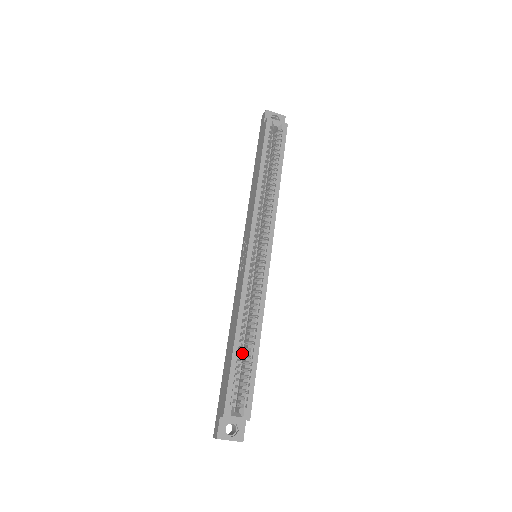
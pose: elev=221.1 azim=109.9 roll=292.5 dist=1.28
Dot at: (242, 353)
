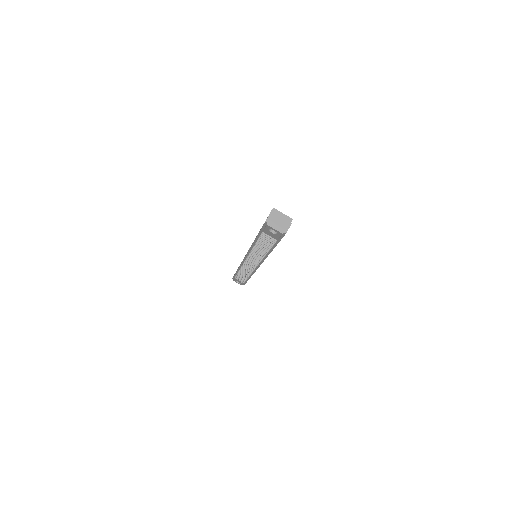
Dot at: occluded
